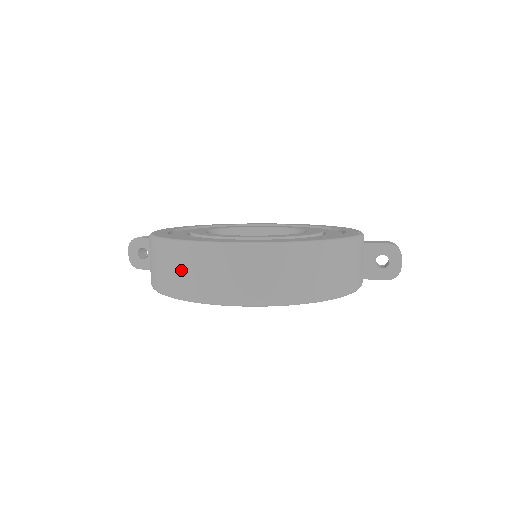
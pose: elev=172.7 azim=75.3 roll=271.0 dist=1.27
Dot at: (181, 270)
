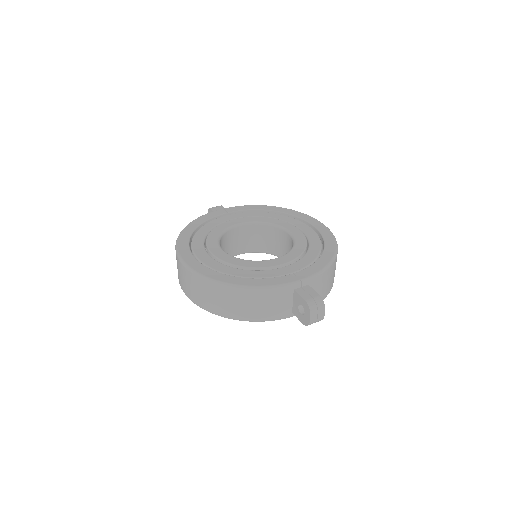
Dot at: occluded
